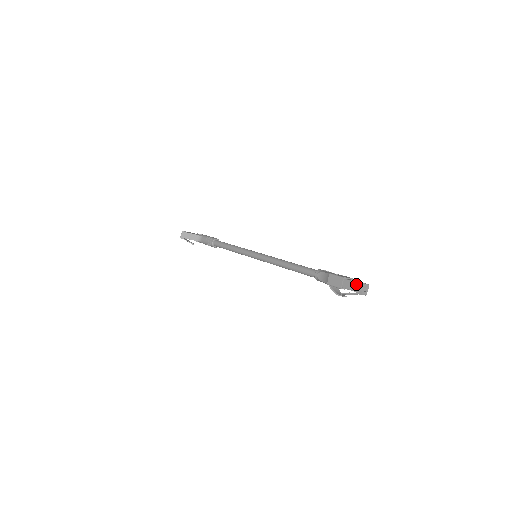
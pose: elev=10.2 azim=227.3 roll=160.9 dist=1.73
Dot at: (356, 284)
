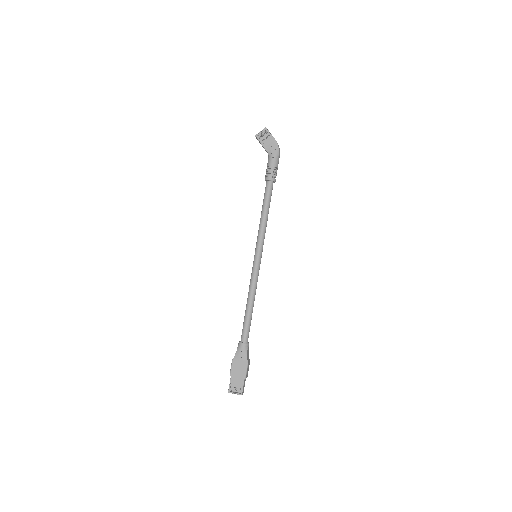
Dot at: (229, 389)
